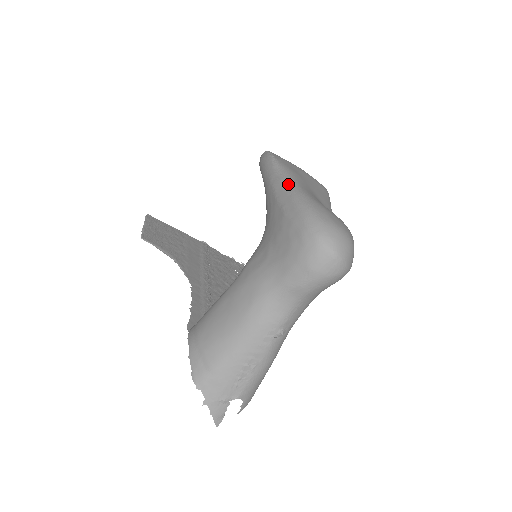
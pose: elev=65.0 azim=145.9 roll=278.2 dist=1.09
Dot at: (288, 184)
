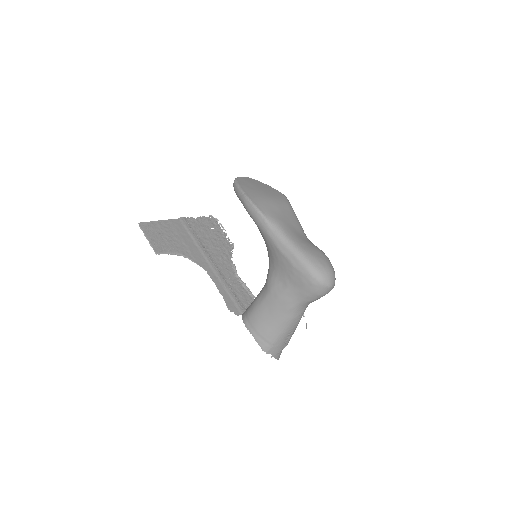
Dot at: (285, 241)
